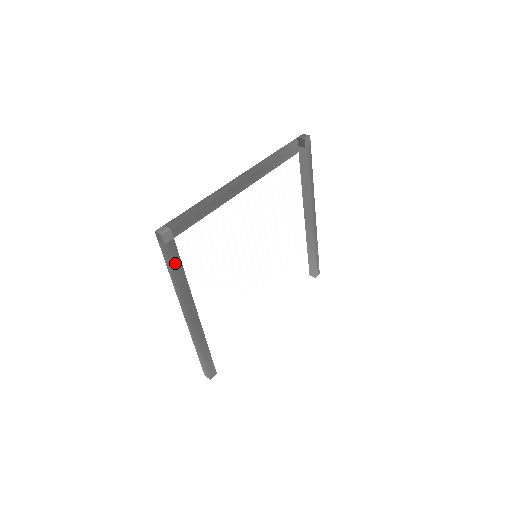
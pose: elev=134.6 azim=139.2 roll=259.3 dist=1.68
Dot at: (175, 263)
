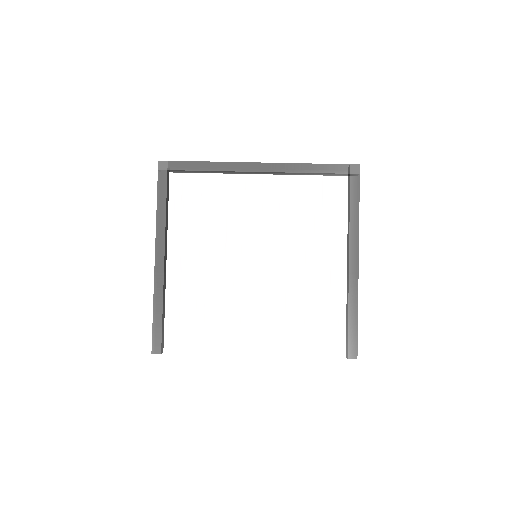
Dot at: (161, 192)
